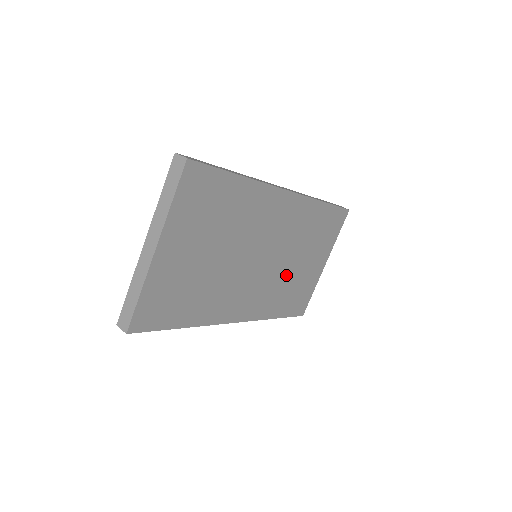
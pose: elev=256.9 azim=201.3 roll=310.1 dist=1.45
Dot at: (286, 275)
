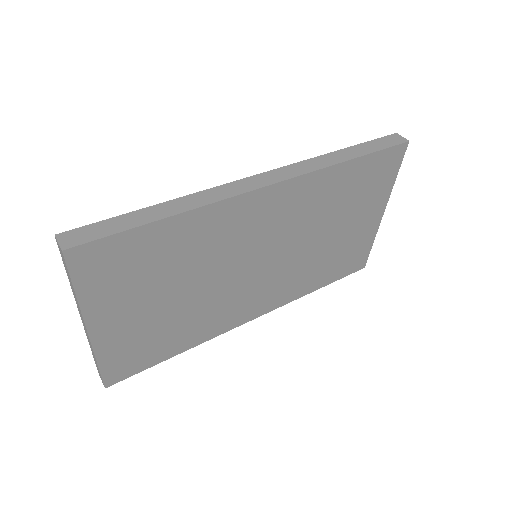
Dot at: (314, 253)
